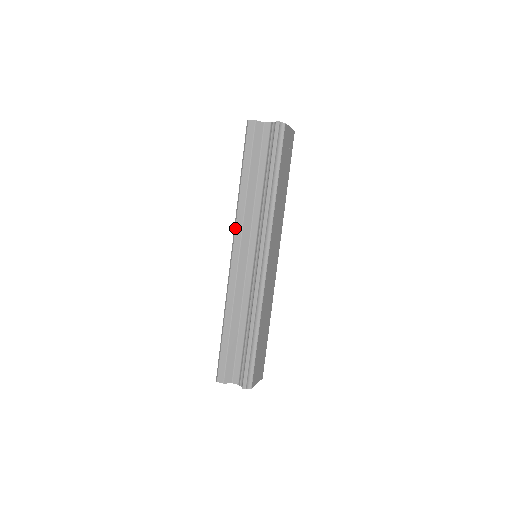
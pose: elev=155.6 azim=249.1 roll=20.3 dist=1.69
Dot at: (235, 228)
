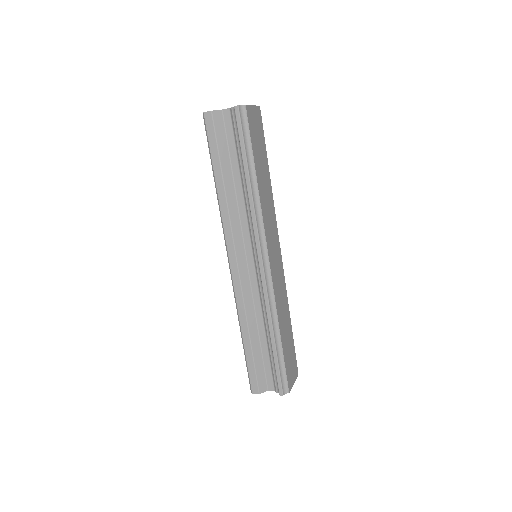
Dot at: (224, 235)
